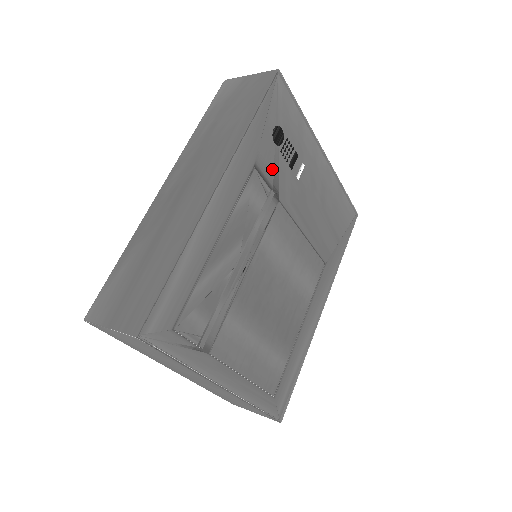
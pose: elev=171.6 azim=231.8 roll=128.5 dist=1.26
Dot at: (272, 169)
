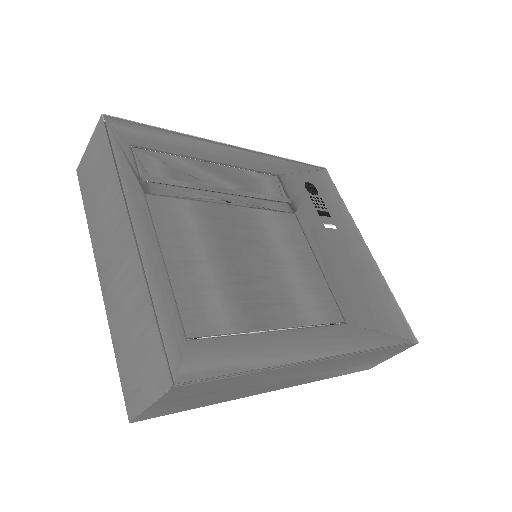
Dot at: (296, 194)
